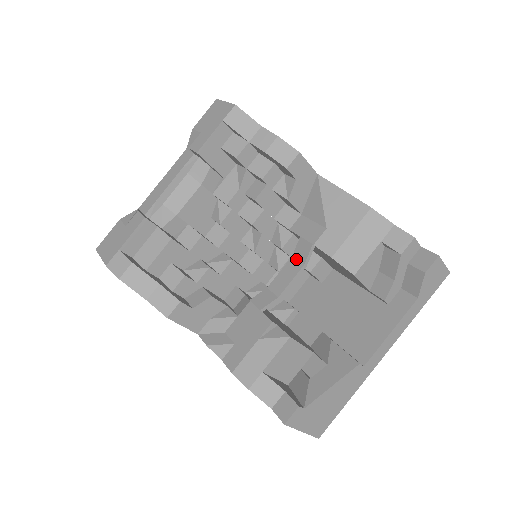
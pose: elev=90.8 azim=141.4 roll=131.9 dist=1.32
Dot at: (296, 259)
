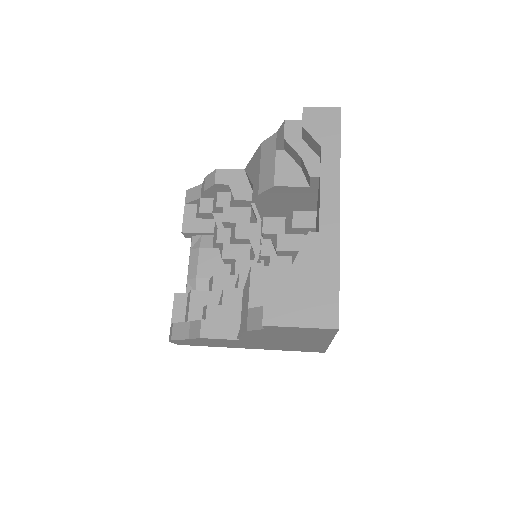
Dot at: occluded
